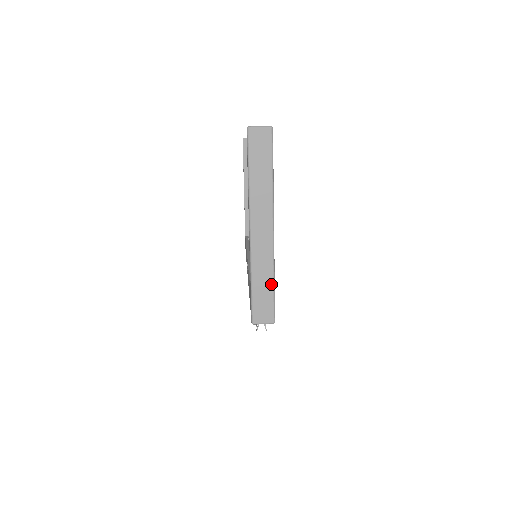
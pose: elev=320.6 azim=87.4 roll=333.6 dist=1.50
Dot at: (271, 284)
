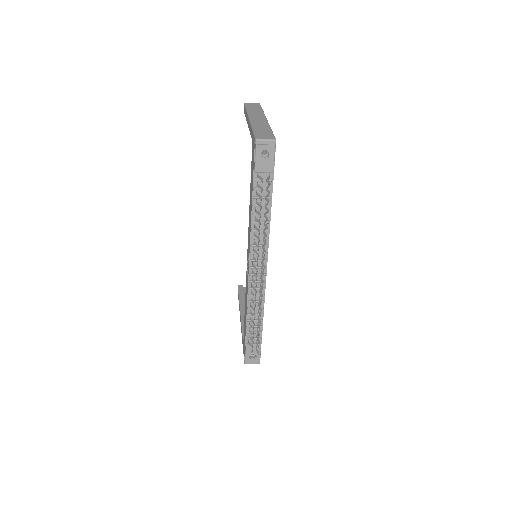
Dot at: (269, 129)
